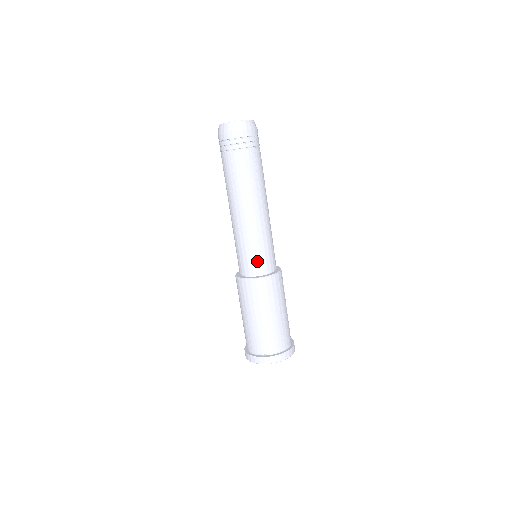
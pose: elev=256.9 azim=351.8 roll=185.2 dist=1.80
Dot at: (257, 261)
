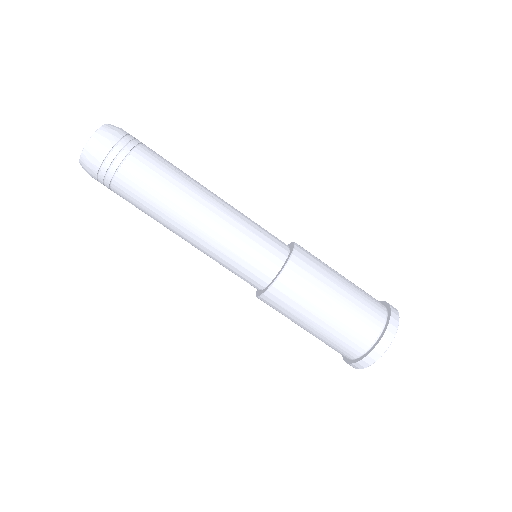
Dot at: (266, 249)
